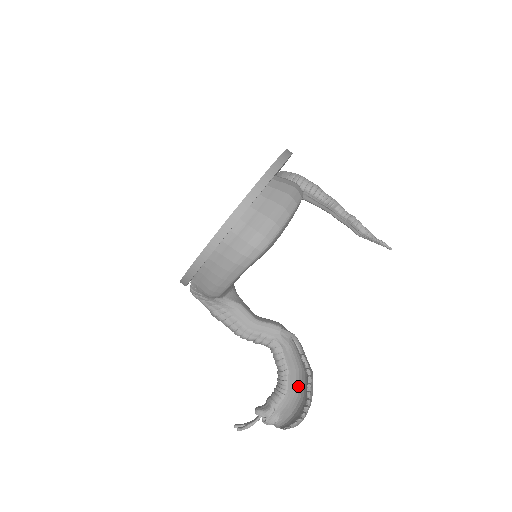
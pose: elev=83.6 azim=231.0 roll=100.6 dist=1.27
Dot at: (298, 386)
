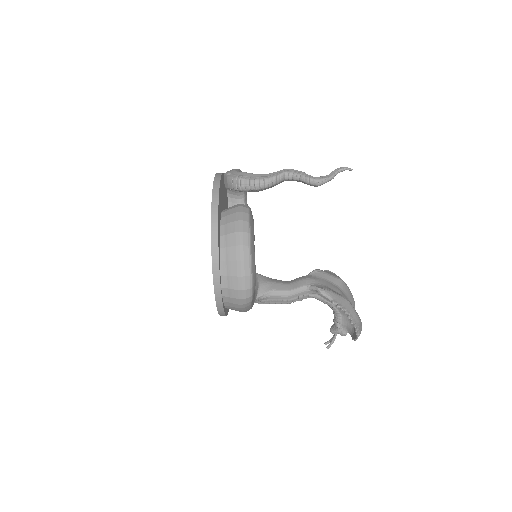
Dot at: occluded
